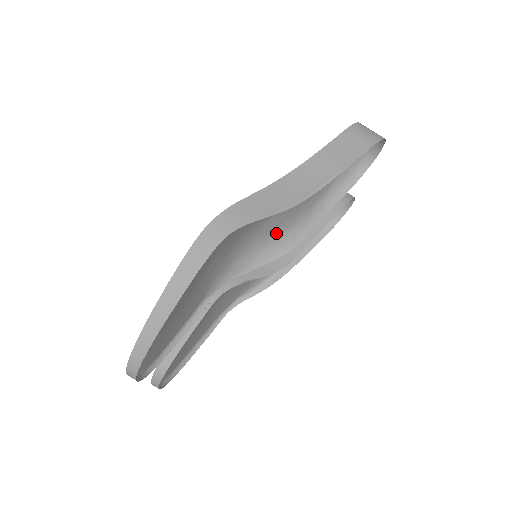
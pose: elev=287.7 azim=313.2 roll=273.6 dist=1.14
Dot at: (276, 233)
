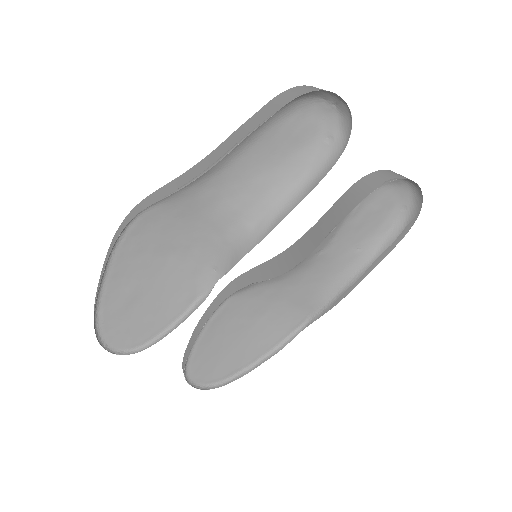
Dot at: (241, 225)
